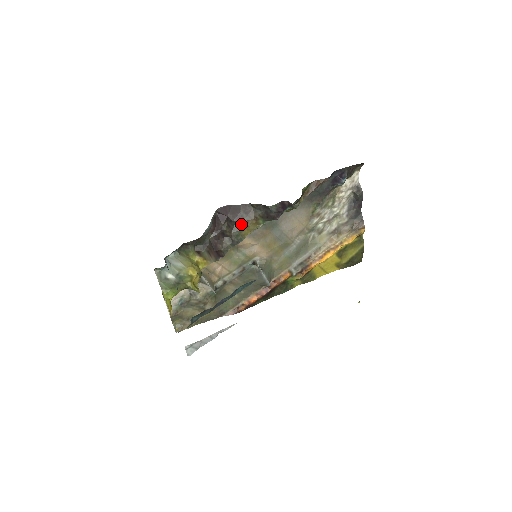
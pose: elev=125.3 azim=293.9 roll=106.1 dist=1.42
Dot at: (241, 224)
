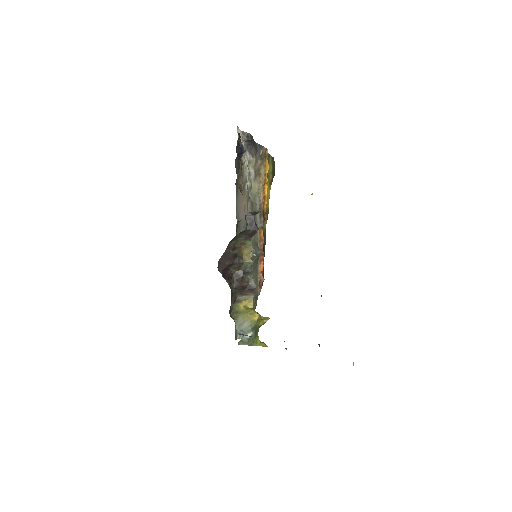
Dot at: (239, 258)
